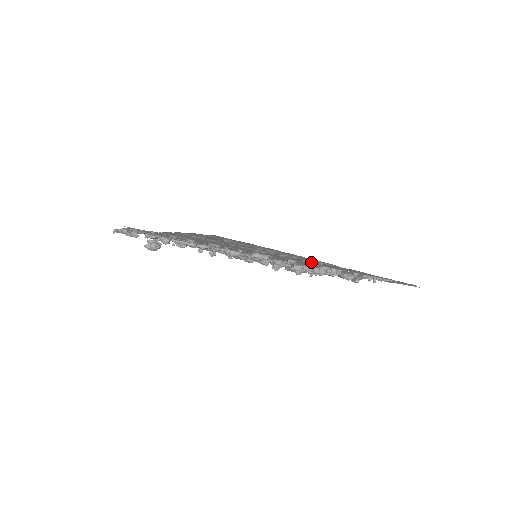
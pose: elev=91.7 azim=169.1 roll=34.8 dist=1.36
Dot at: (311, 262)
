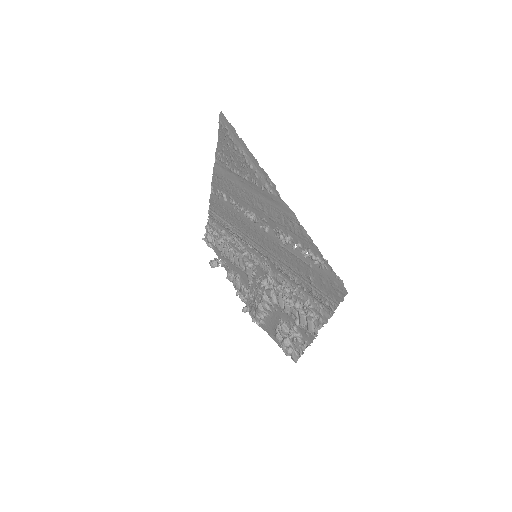
Dot at: (265, 185)
